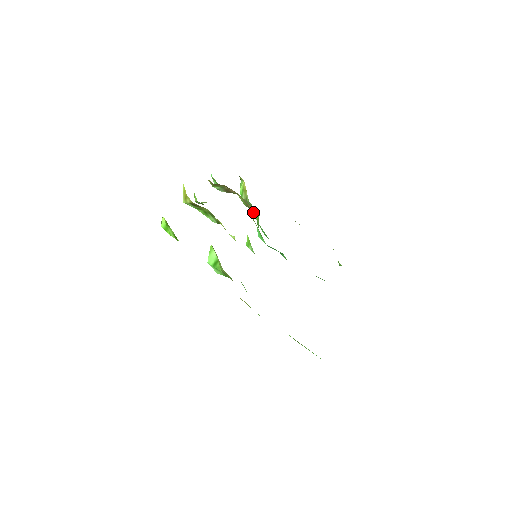
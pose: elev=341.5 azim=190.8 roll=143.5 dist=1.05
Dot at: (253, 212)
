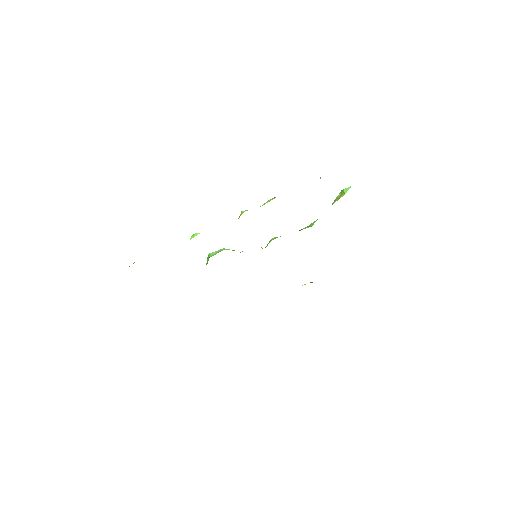
Dot at: occluded
